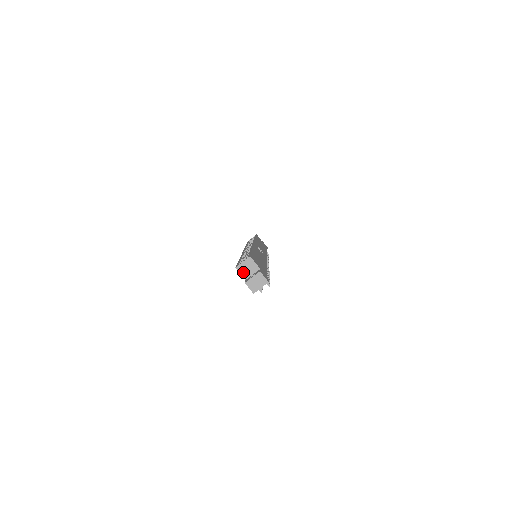
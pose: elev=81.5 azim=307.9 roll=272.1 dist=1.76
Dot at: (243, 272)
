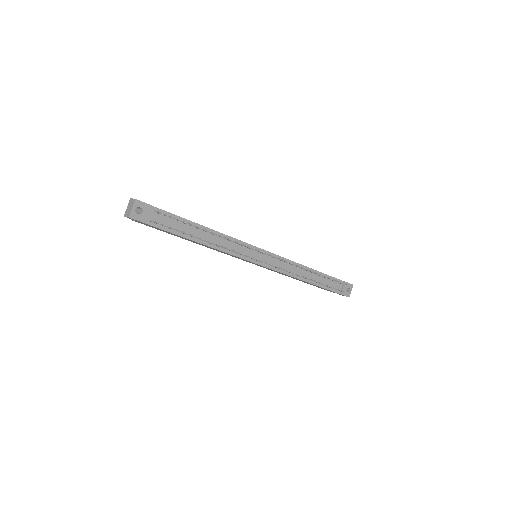
Dot at: occluded
